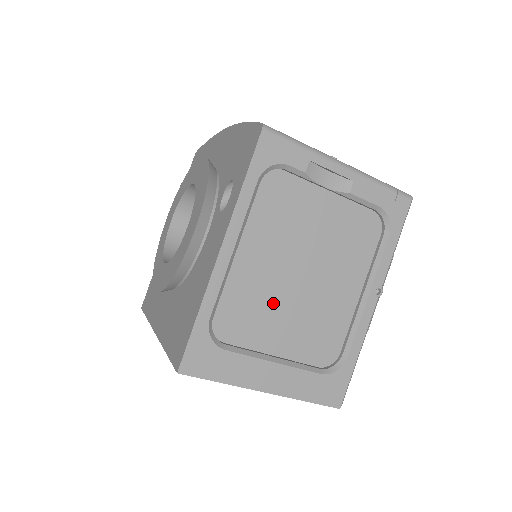
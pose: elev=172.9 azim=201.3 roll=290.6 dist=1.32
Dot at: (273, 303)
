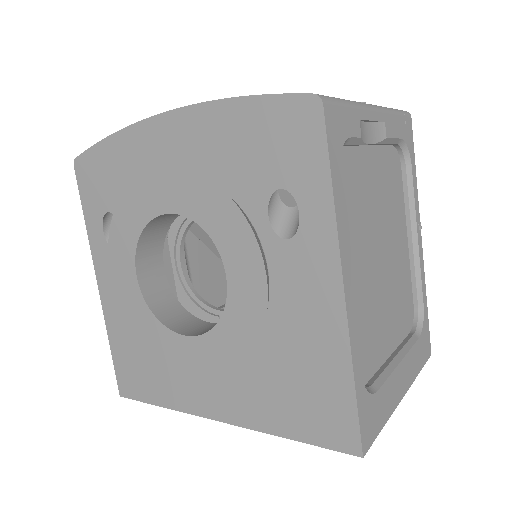
Dot at: (376, 305)
